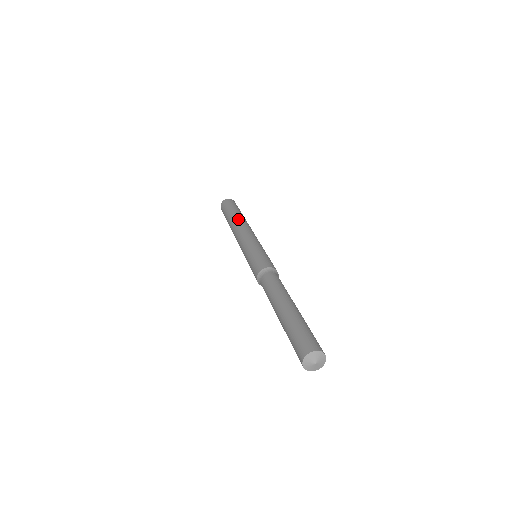
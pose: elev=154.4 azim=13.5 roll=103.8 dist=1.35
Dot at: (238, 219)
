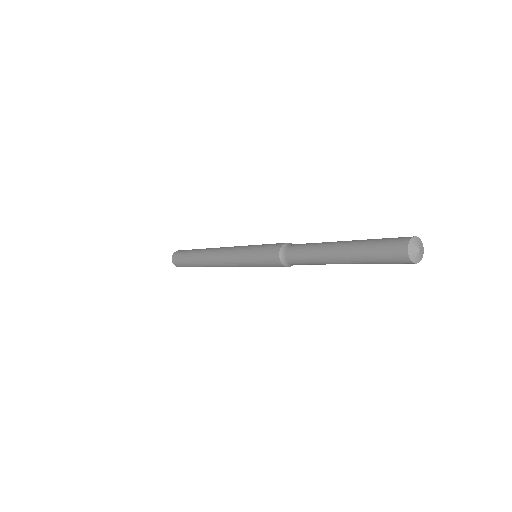
Dot at: (210, 248)
